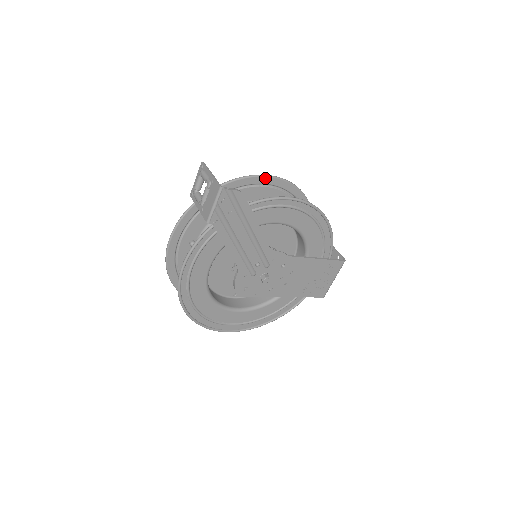
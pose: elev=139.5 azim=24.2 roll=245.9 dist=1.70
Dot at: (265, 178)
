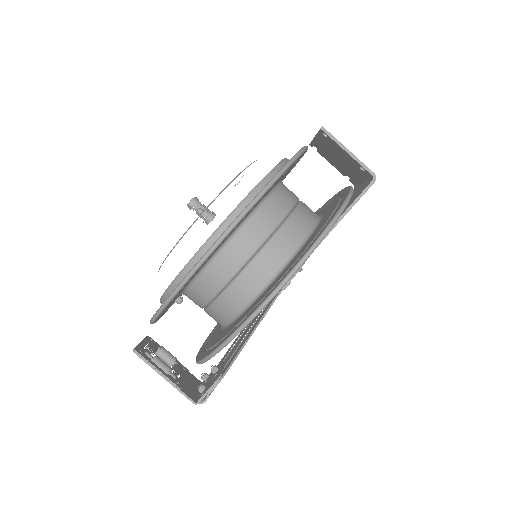
Dot at: (214, 250)
